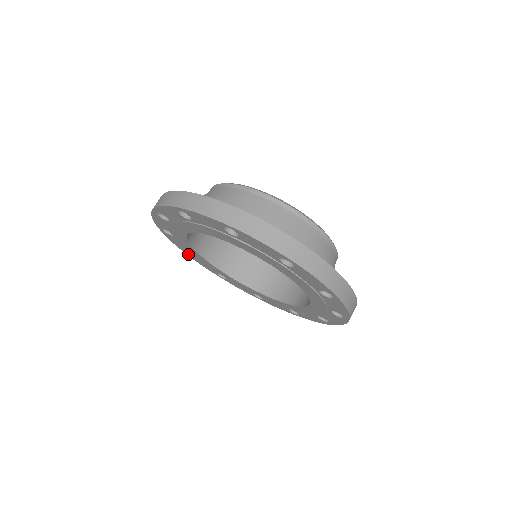
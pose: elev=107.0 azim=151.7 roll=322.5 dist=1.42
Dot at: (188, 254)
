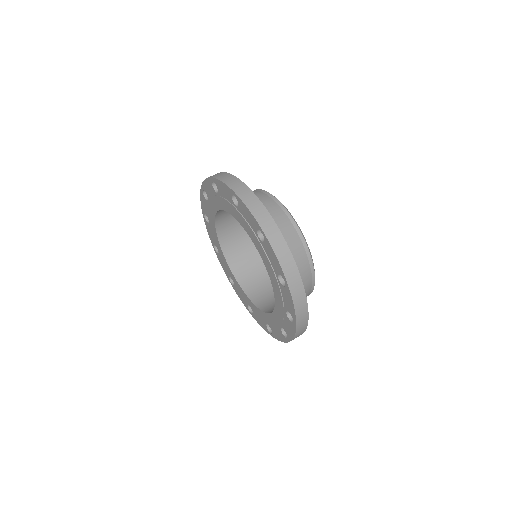
Dot at: (203, 192)
